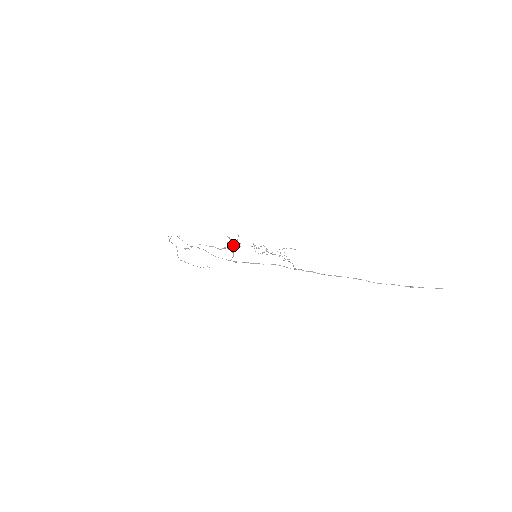
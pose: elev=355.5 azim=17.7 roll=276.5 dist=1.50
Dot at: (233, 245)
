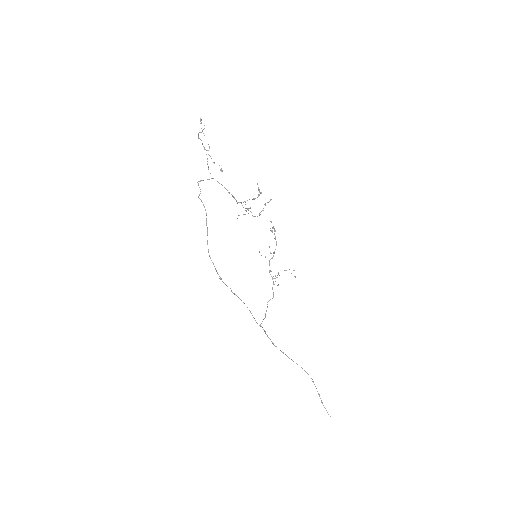
Dot at: (252, 215)
